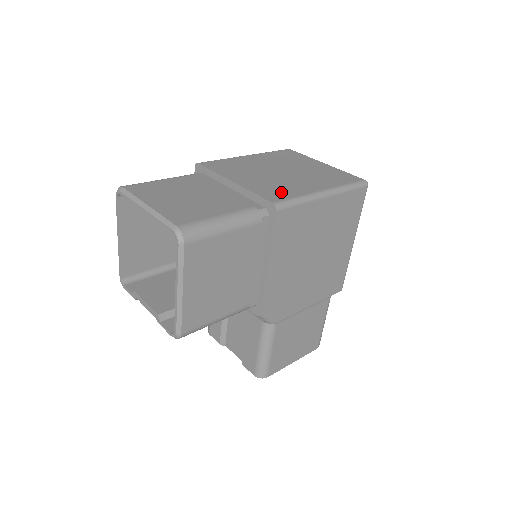
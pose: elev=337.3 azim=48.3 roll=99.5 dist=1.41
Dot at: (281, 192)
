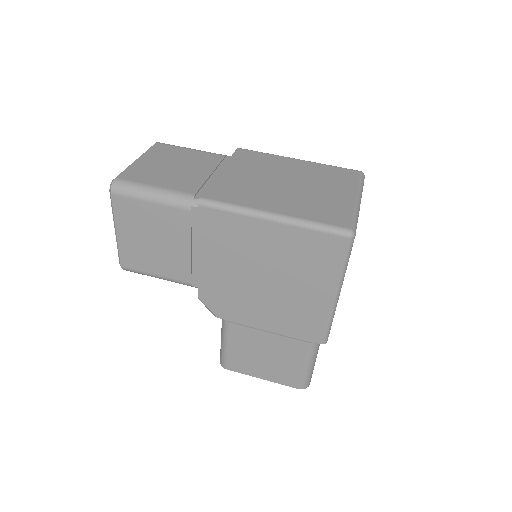
Dot at: (231, 194)
